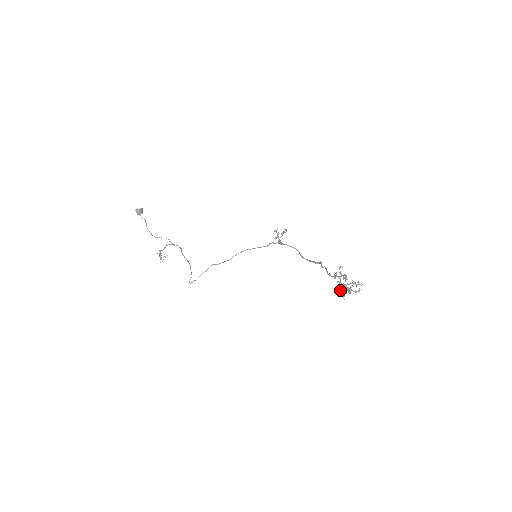
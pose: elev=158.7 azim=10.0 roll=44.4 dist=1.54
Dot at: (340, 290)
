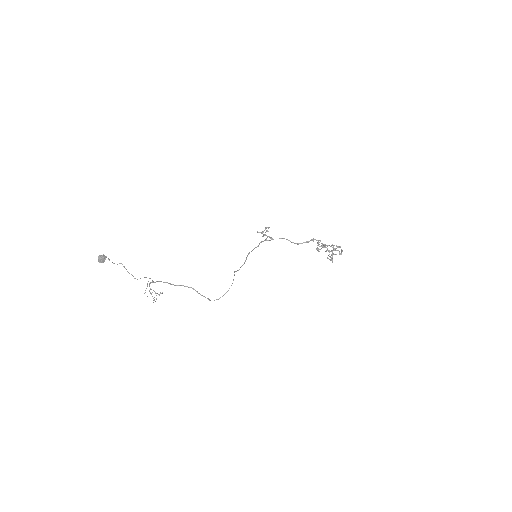
Dot at: (327, 257)
